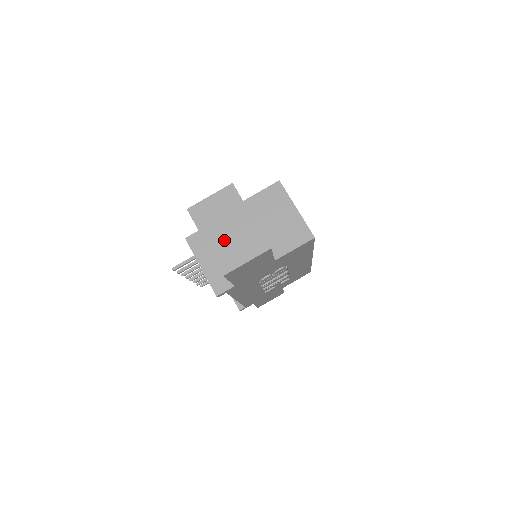
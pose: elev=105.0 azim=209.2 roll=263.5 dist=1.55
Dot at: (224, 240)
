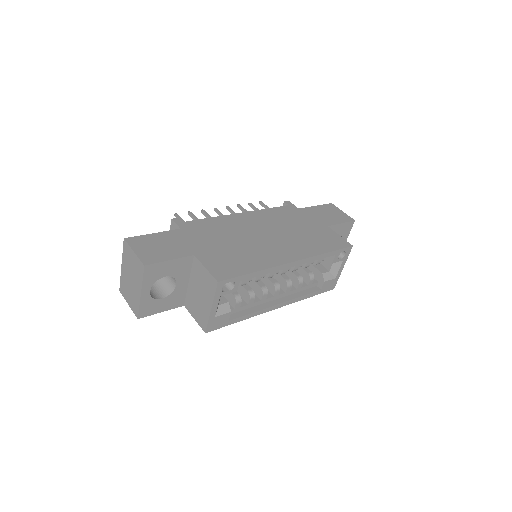
Dot at: (127, 280)
